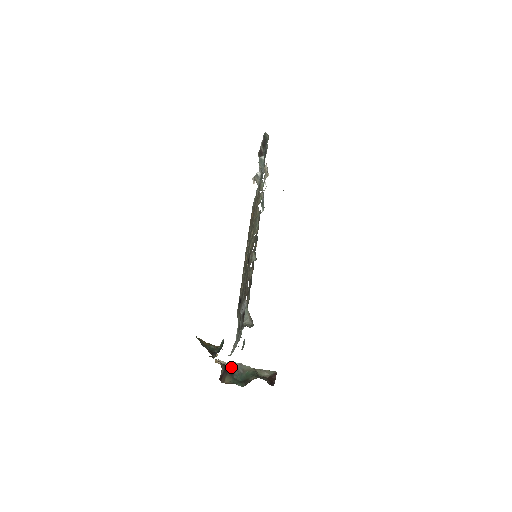
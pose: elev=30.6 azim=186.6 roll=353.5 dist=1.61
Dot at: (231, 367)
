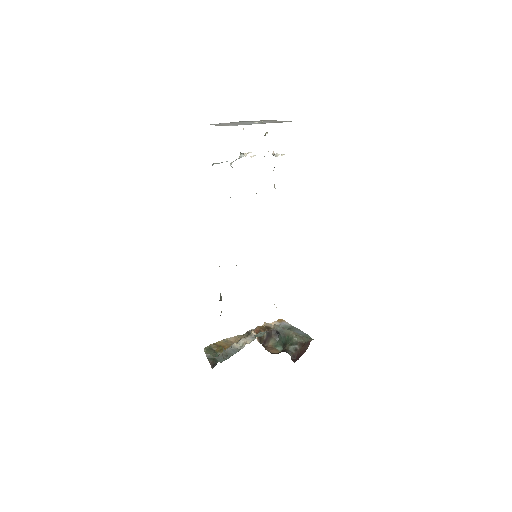
Dot at: (276, 330)
